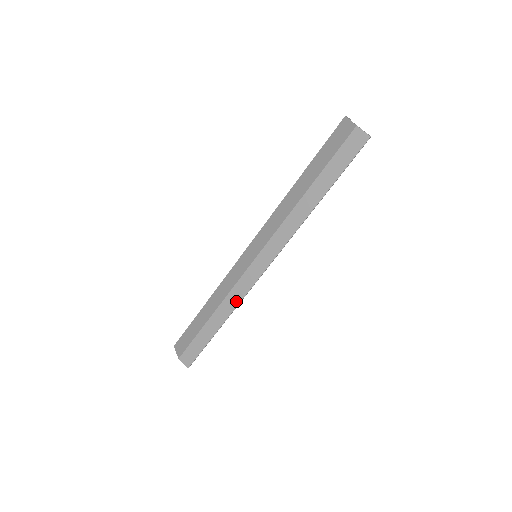
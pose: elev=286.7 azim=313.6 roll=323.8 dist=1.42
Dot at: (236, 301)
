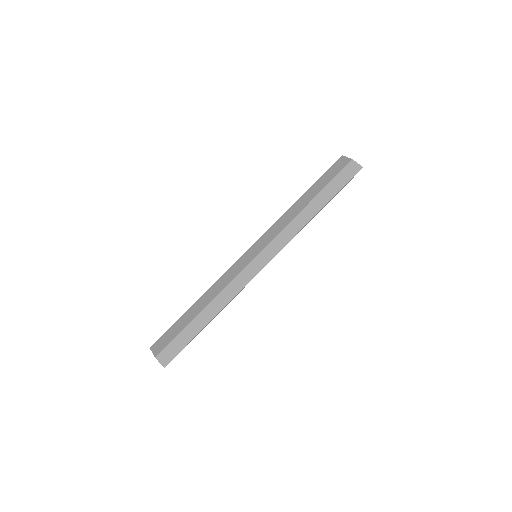
Dot at: (232, 295)
